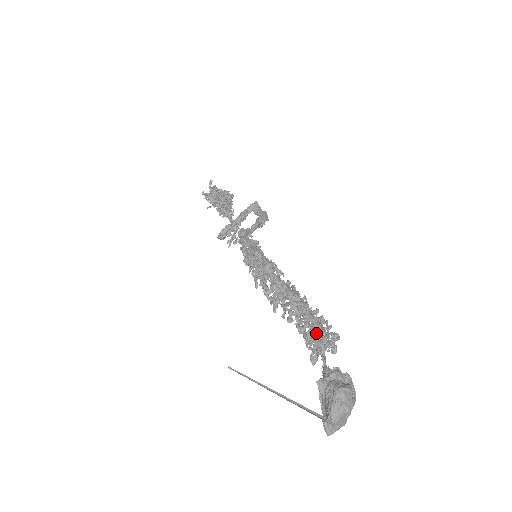
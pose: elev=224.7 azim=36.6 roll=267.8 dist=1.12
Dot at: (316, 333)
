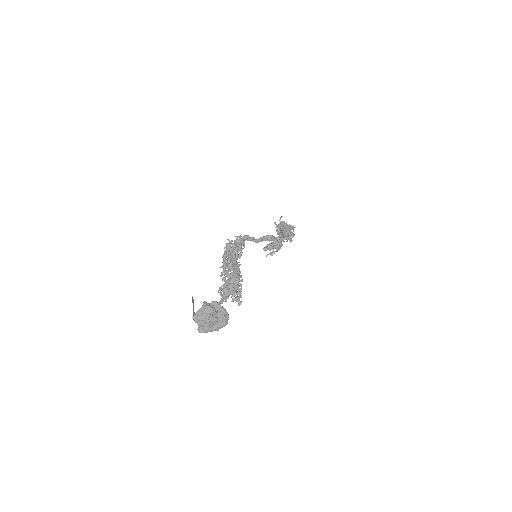
Dot at: (228, 287)
